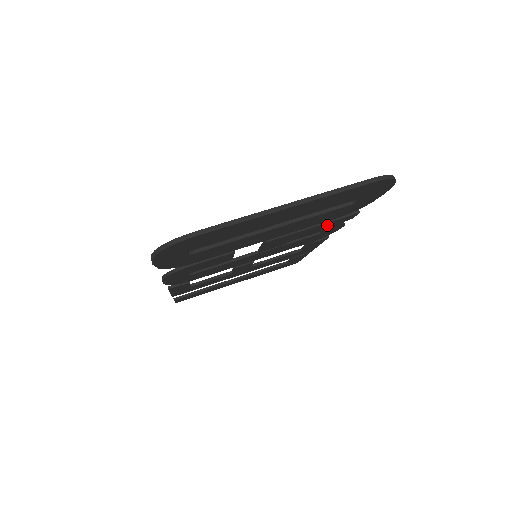
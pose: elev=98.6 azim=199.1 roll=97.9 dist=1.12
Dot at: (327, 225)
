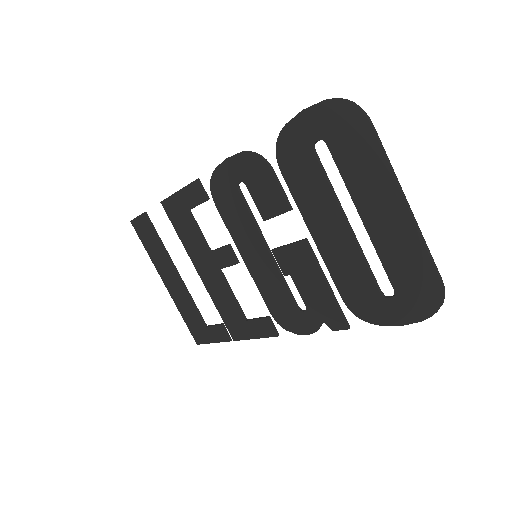
Dot at: (325, 303)
